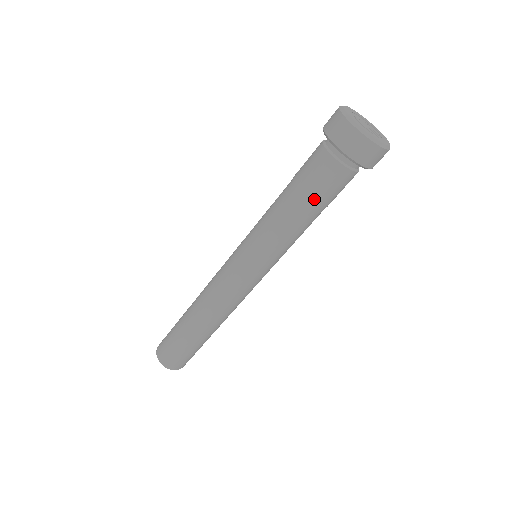
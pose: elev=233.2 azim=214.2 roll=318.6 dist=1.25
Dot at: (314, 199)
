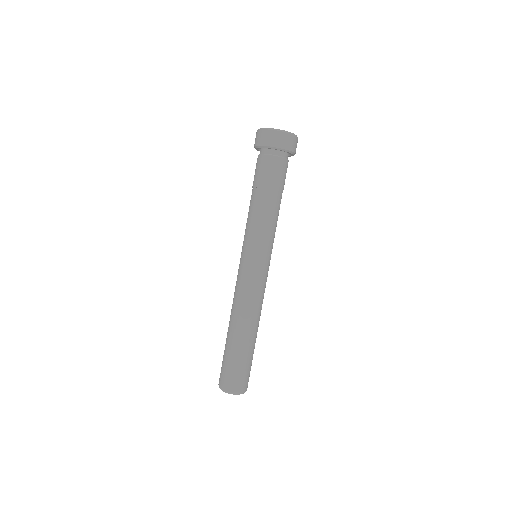
Dot at: (257, 185)
